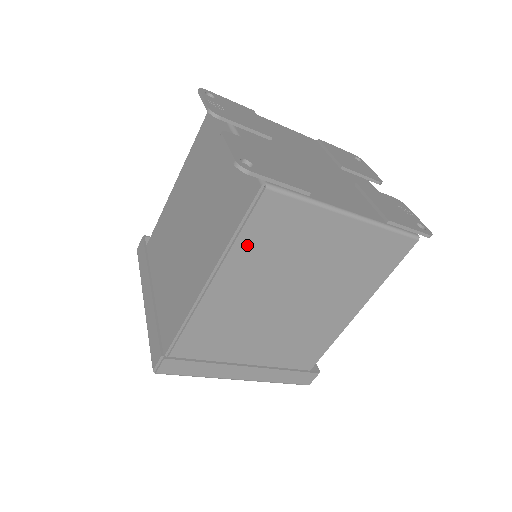
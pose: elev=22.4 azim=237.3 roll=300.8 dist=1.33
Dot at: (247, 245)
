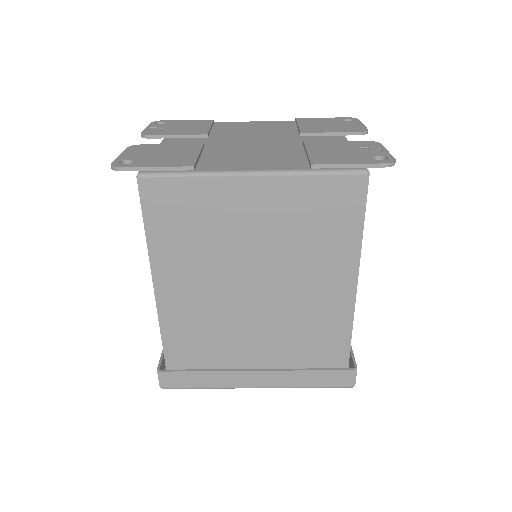
Dot at: (163, 239)
